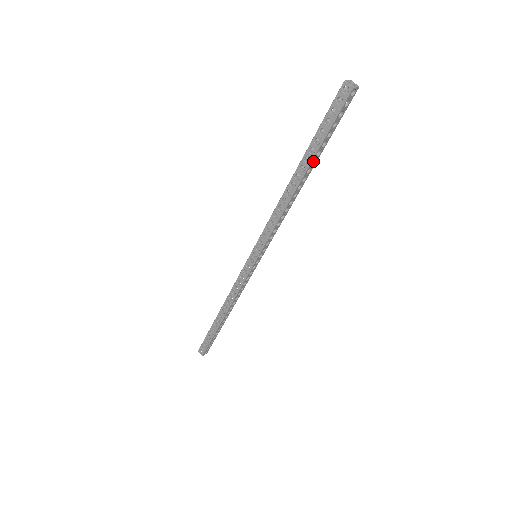
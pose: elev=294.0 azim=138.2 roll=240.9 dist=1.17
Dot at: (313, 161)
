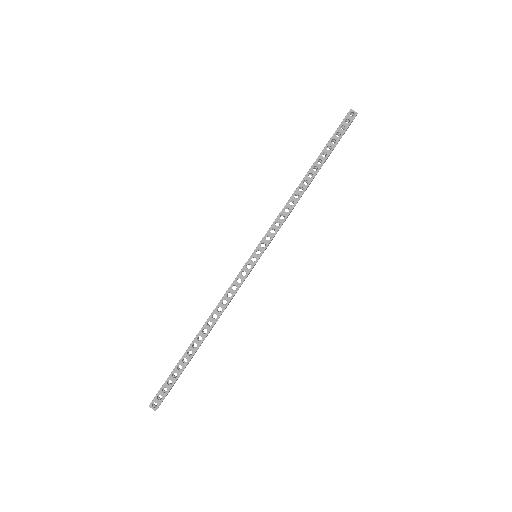
Dot at: (320, 165)
